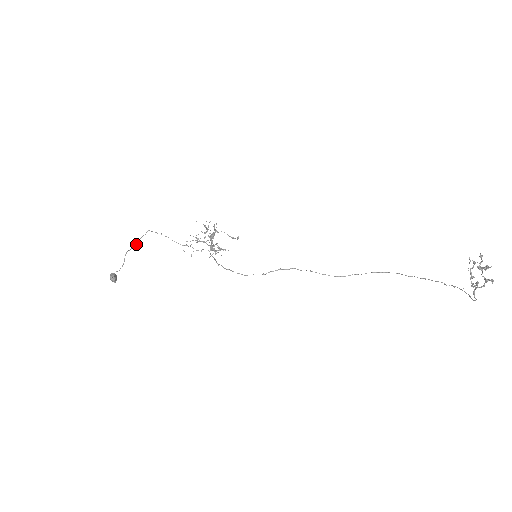
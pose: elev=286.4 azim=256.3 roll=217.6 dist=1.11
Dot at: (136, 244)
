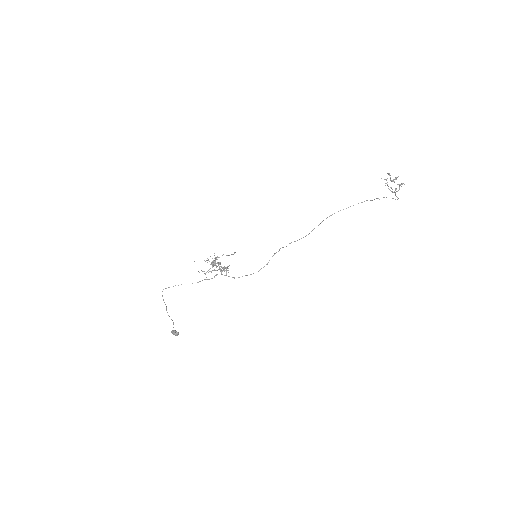
Dot at: occluded
